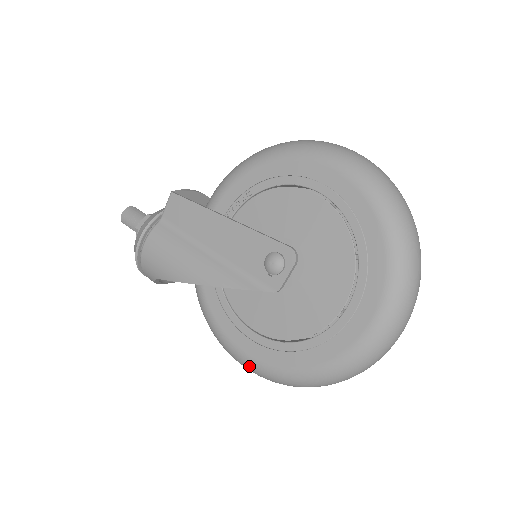
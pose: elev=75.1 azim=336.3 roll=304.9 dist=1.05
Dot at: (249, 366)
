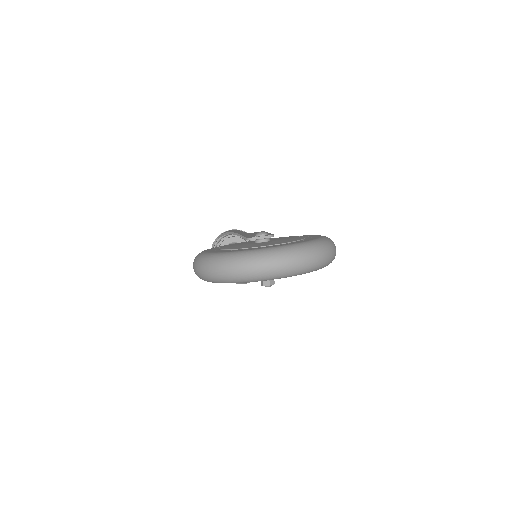
Dot at: occluded
